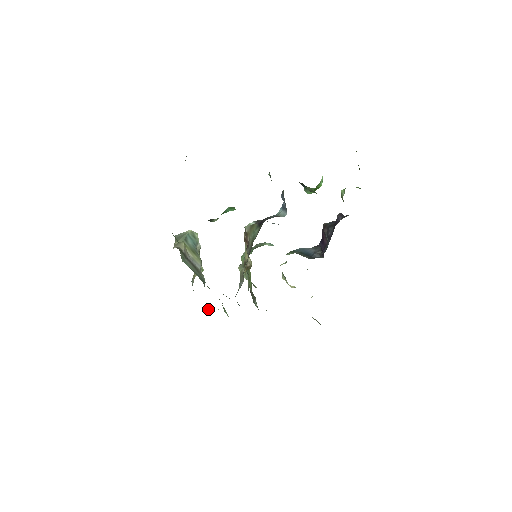
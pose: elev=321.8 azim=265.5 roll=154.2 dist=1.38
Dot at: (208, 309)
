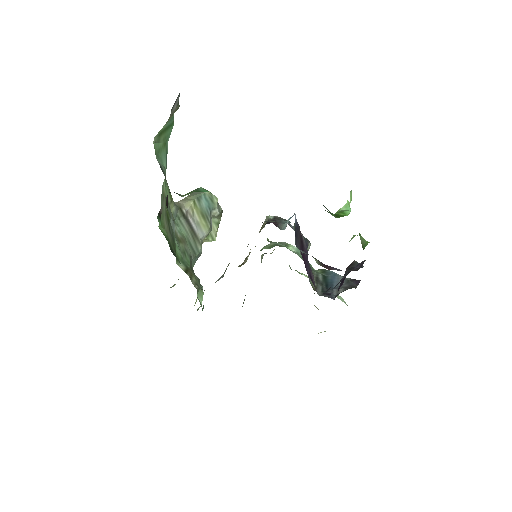
Dot at: occluded
